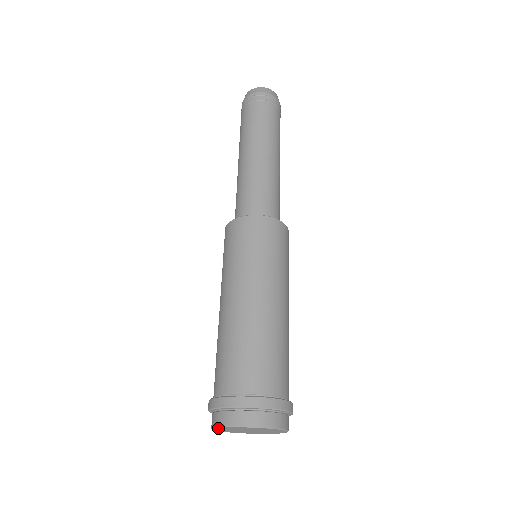
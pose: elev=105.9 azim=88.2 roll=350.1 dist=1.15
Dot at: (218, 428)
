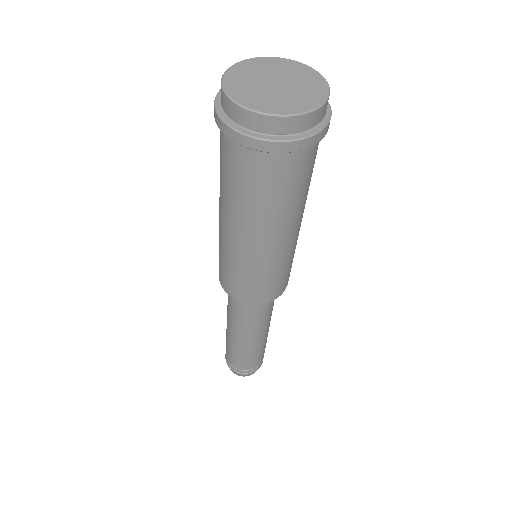
Dot at: (231, 72)
